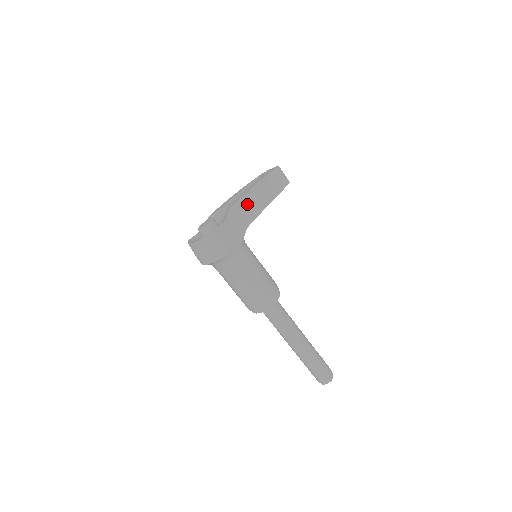
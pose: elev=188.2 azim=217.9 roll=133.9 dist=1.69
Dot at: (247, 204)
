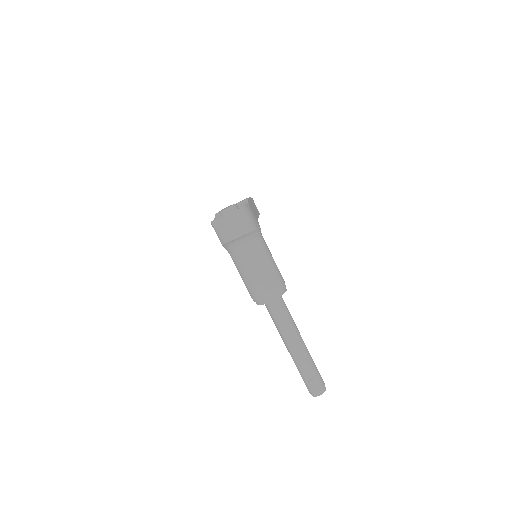
Dot at: occluded
